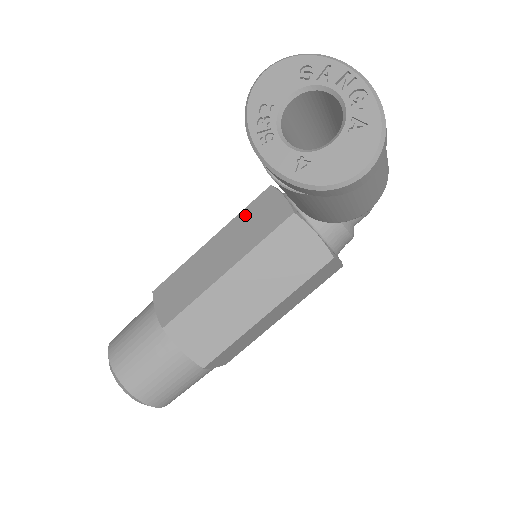
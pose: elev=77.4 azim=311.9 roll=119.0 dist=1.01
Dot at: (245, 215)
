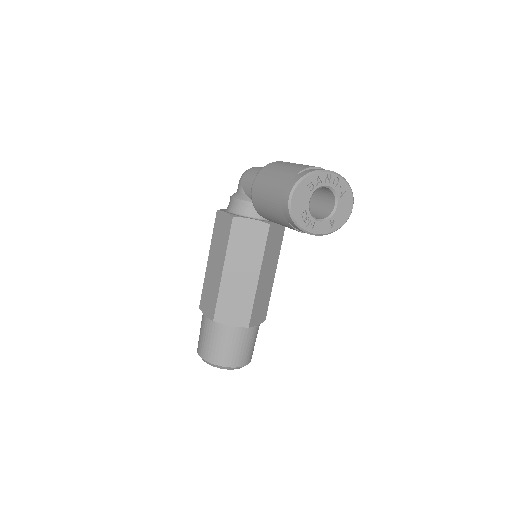
Dot at: (234, 243)
